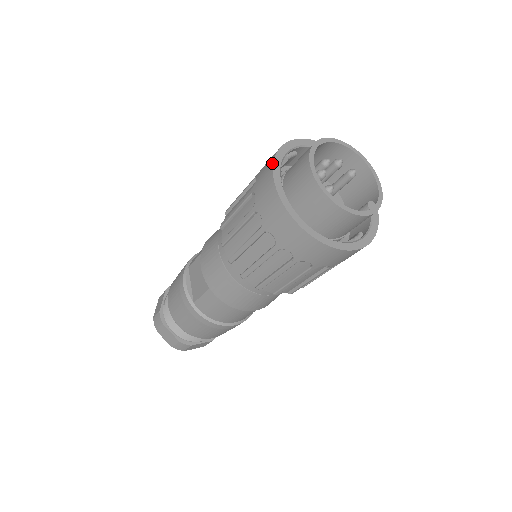
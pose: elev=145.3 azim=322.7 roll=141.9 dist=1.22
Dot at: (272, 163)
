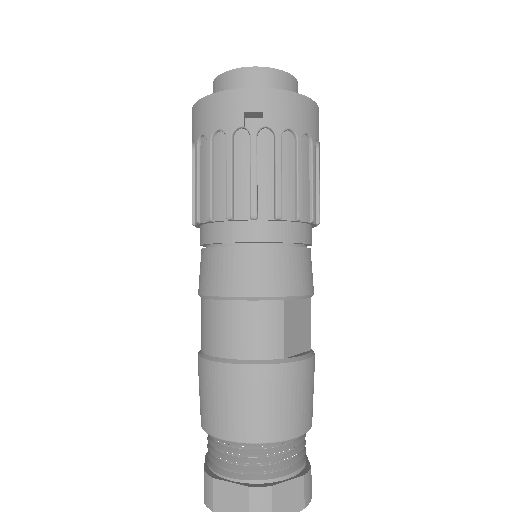
Dot at: occluded
